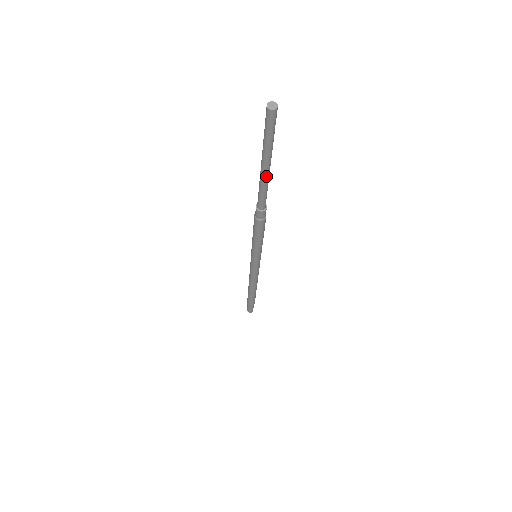
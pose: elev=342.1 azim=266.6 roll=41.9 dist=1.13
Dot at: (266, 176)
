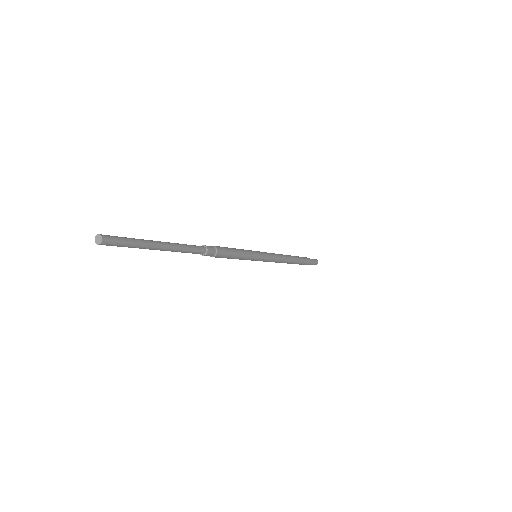
Dot at: occluded
